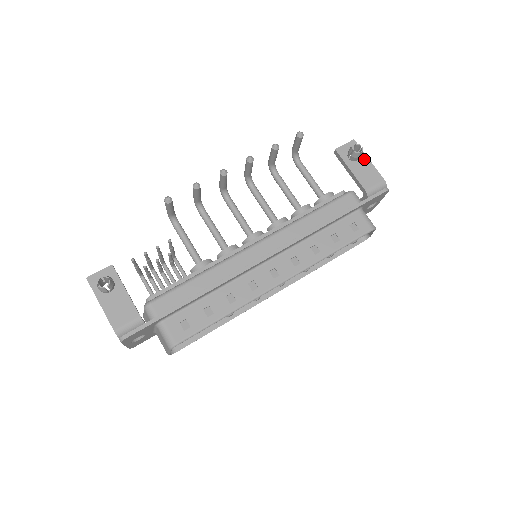
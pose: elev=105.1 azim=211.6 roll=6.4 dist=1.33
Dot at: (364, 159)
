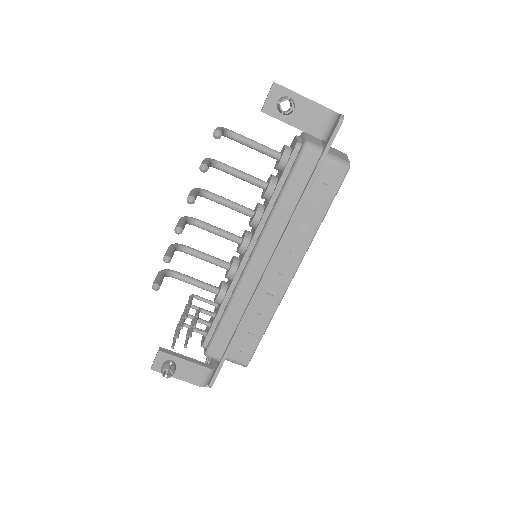
Dot at: (298, 101)
